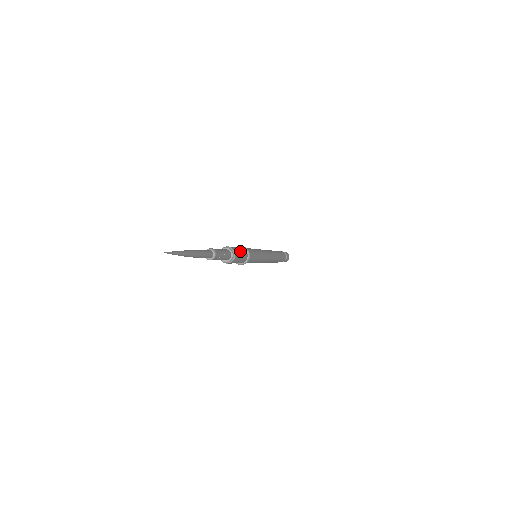
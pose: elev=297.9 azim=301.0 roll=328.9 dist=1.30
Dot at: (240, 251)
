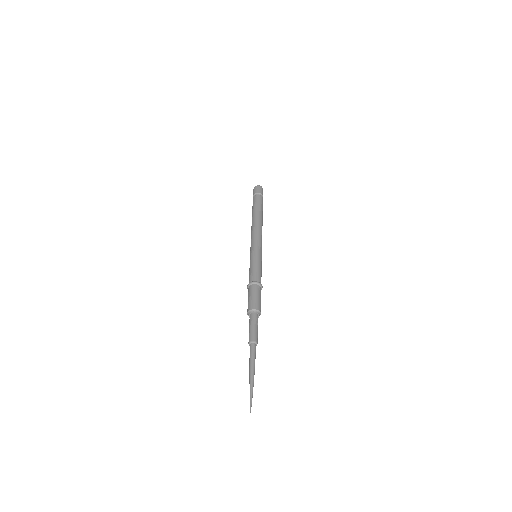
Dot at: (258, 298)
